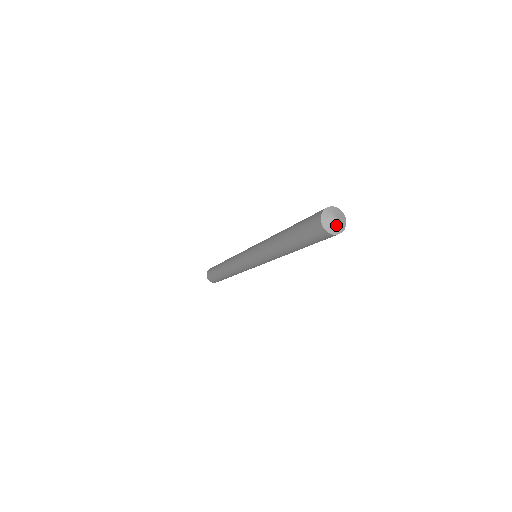
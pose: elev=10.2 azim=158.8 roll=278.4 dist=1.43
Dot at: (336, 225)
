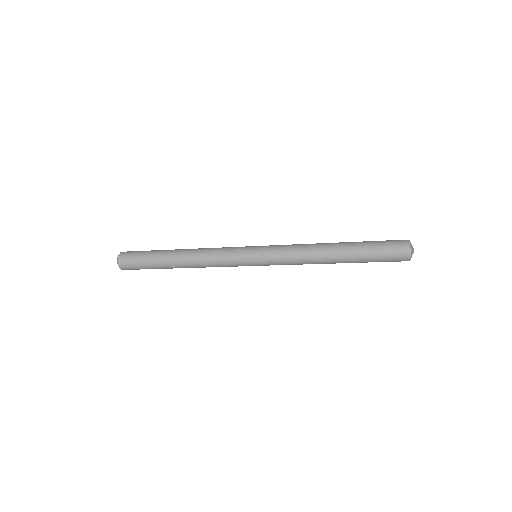
Dot at: occluded
